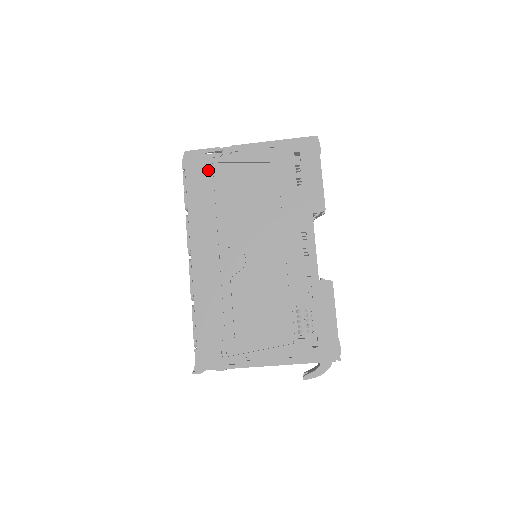
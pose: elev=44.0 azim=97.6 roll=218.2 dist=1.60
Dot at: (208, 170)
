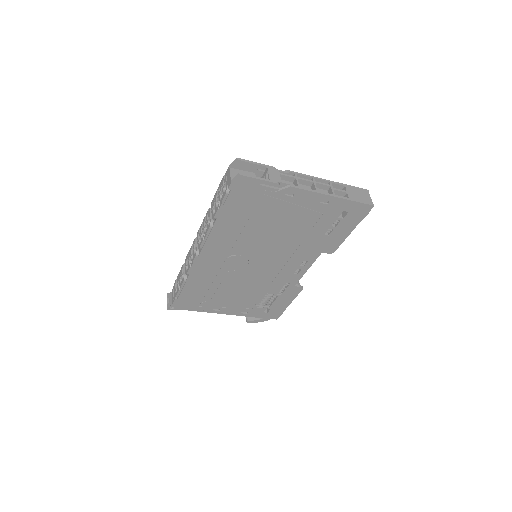
Dot at: (254, 199)
